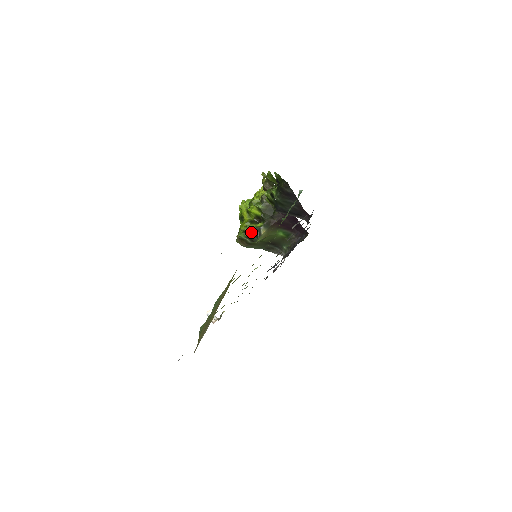
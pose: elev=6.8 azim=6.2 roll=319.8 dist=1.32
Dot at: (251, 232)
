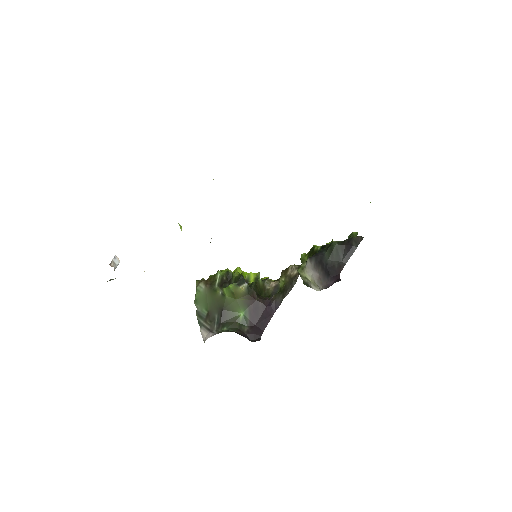
Dot at: (232, 278)
